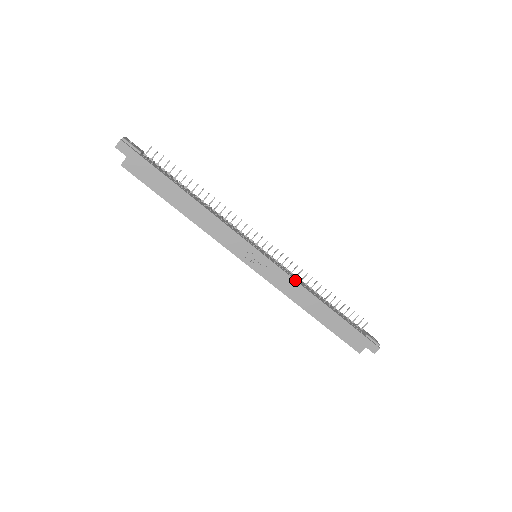
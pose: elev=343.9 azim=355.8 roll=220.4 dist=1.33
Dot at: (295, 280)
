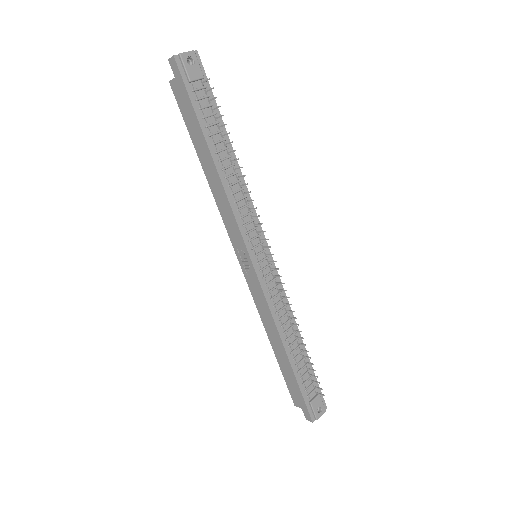
Dot at: (269, 308)
